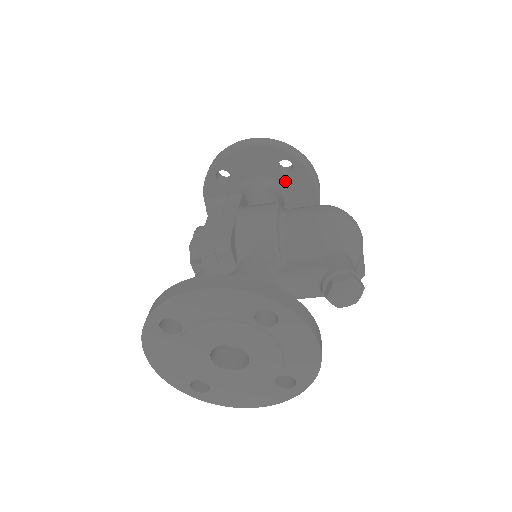
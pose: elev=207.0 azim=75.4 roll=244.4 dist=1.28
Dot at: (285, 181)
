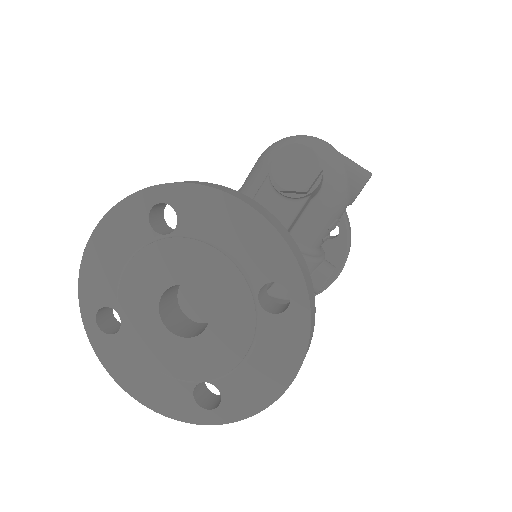
Dot at: occluded
